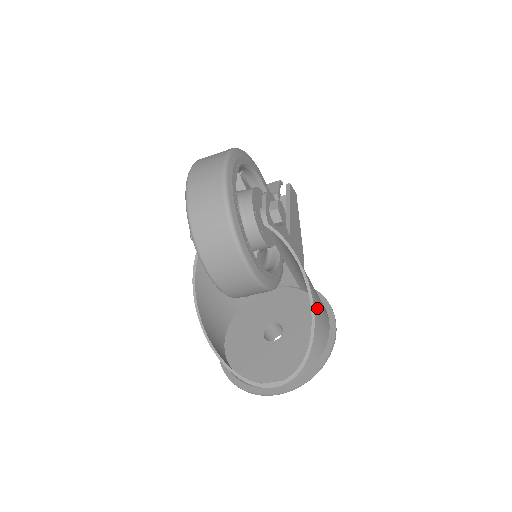
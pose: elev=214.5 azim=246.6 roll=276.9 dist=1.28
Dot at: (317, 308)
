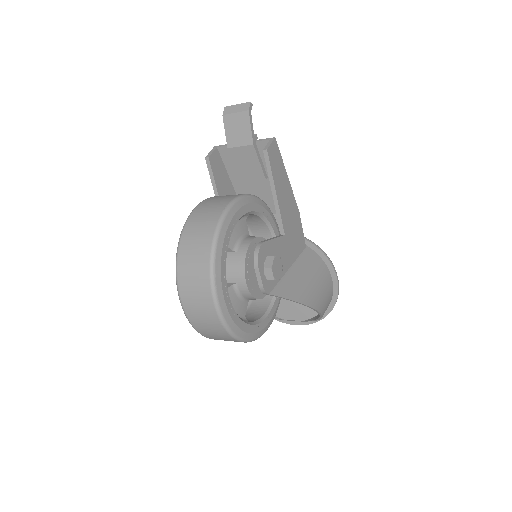
Dot at: (322, 305)
